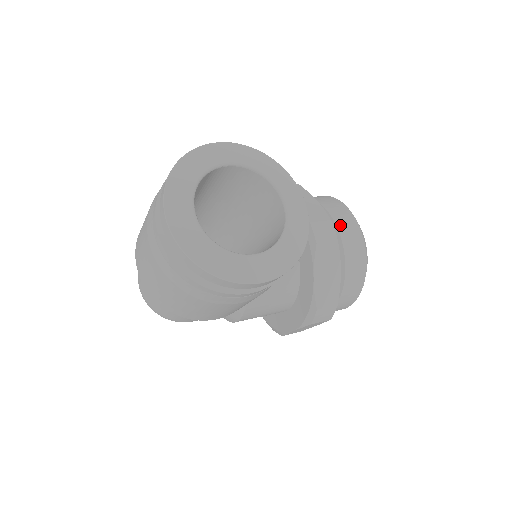
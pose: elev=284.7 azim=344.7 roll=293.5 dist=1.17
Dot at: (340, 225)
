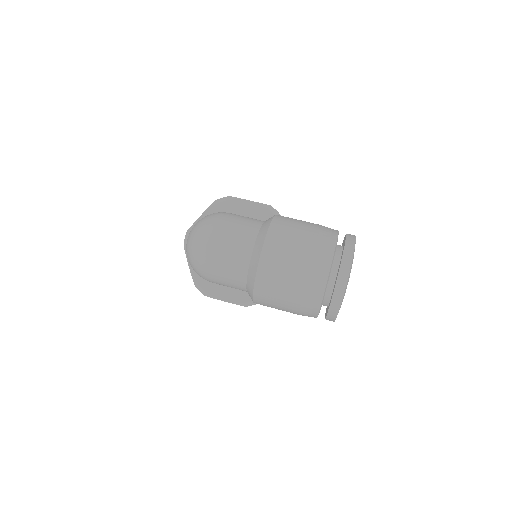
Dot at: occluded
